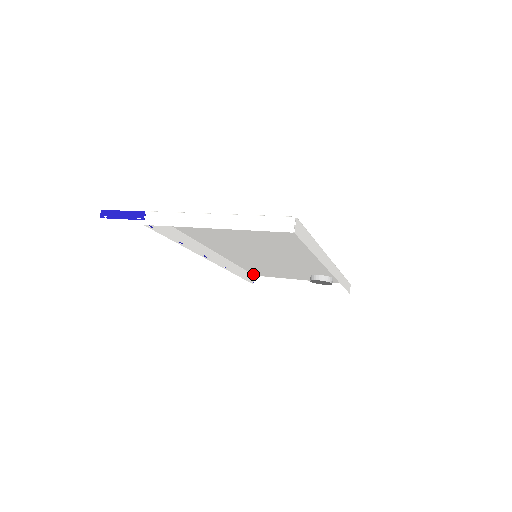
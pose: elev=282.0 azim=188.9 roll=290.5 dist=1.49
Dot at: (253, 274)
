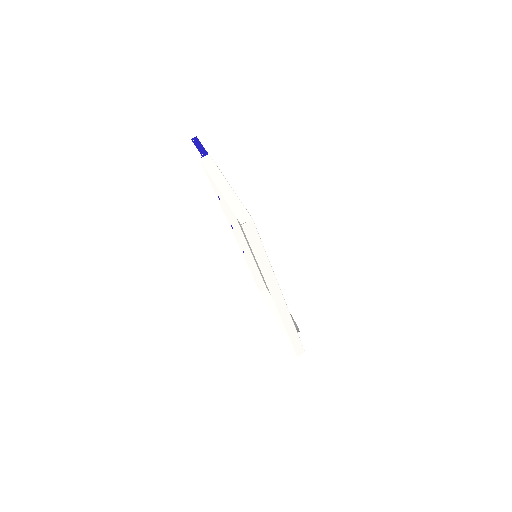
Dot at: occluded
